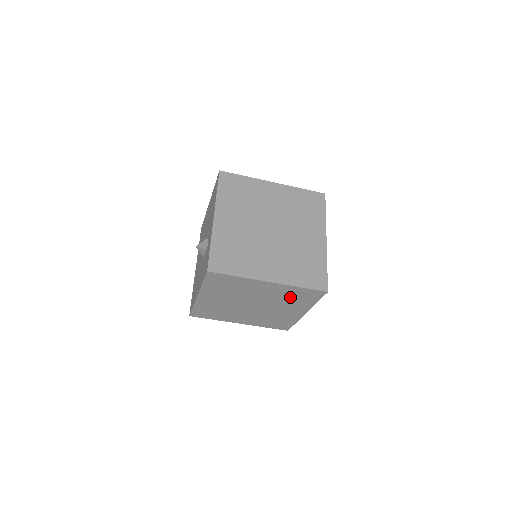
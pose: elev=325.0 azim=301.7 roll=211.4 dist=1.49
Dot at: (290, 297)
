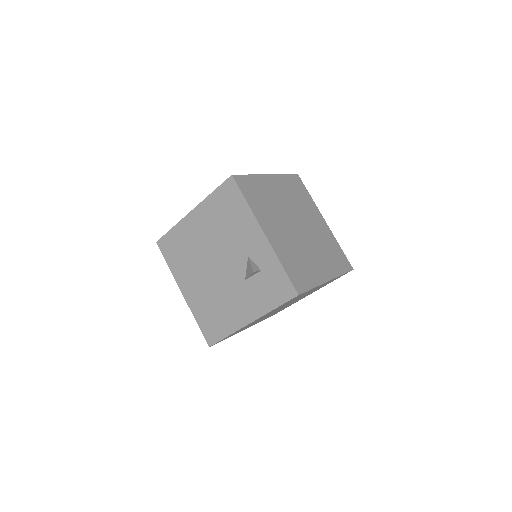
Dot at: occluded
